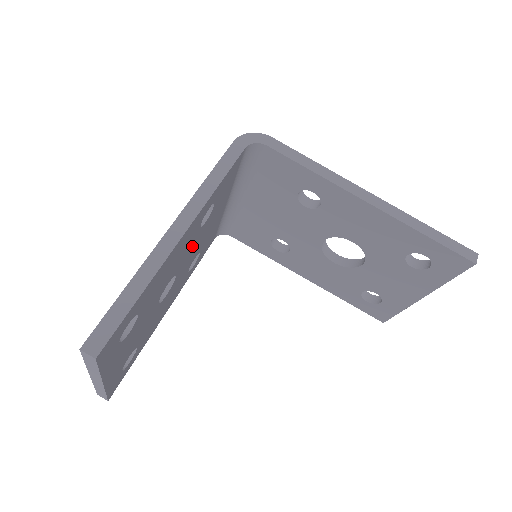
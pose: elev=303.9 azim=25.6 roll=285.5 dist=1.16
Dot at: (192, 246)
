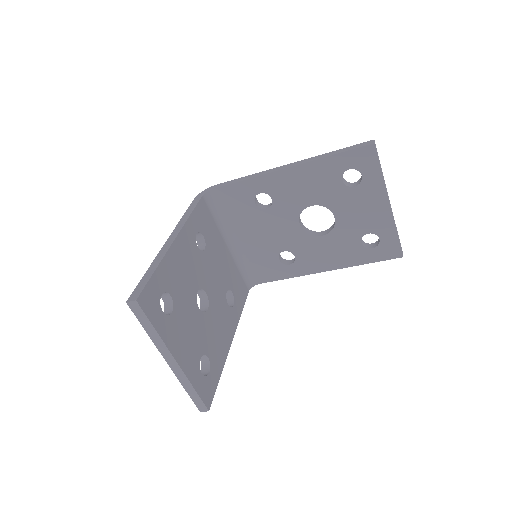
Dot at: (205, 268)
